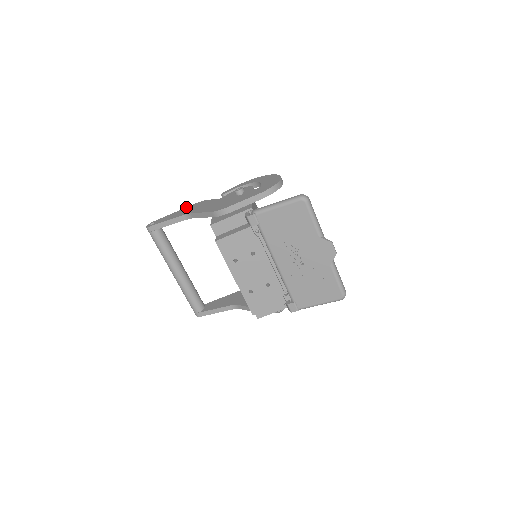
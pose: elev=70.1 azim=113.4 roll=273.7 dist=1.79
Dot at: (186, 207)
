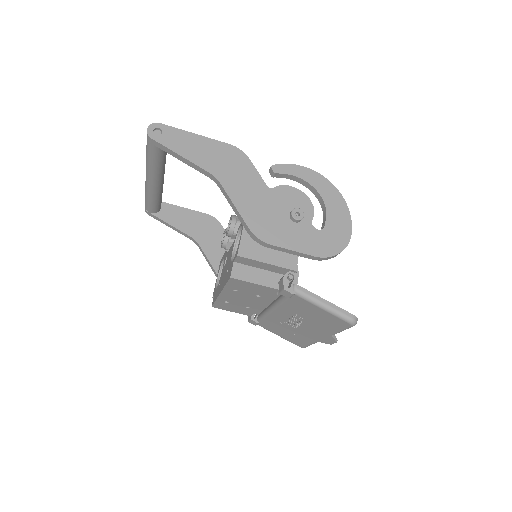
Dot at: (217, 141)
